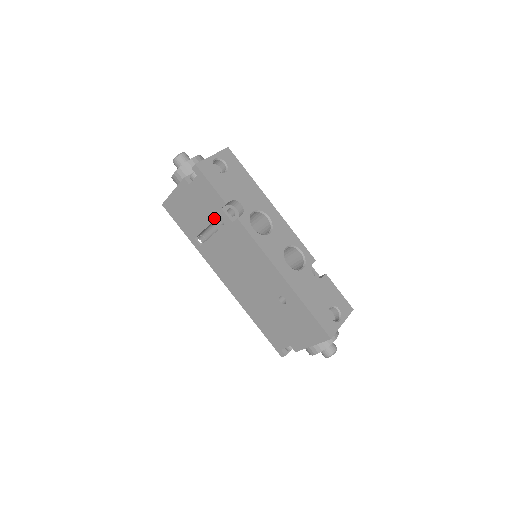
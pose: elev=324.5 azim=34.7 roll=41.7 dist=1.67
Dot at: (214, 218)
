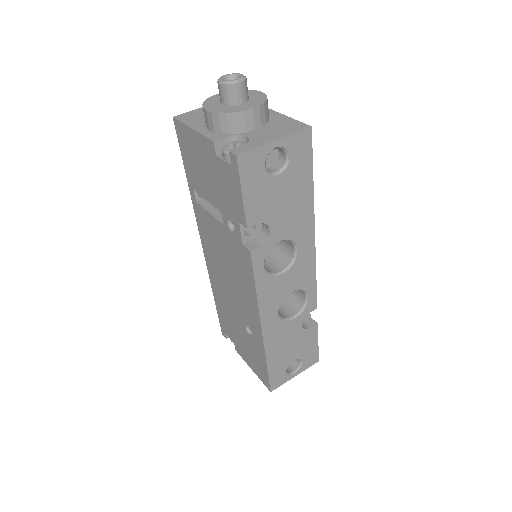
Dot at: (225, 213)
